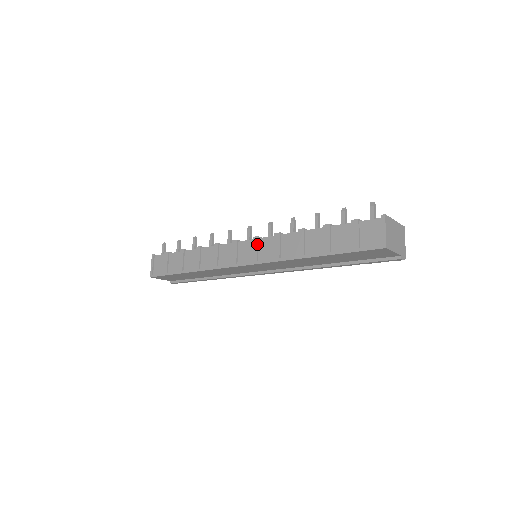
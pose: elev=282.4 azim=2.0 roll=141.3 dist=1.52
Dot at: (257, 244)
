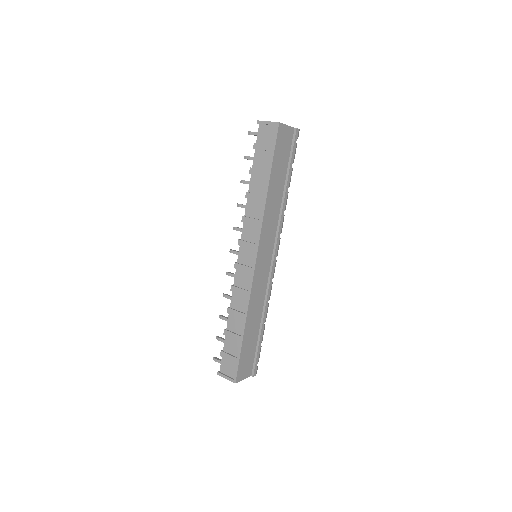
Dot at: (244, 241)
